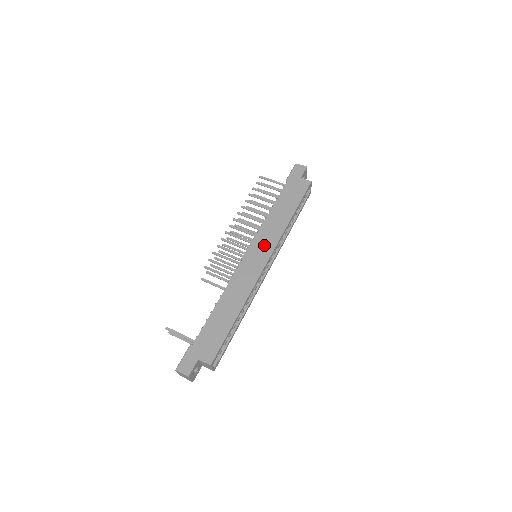
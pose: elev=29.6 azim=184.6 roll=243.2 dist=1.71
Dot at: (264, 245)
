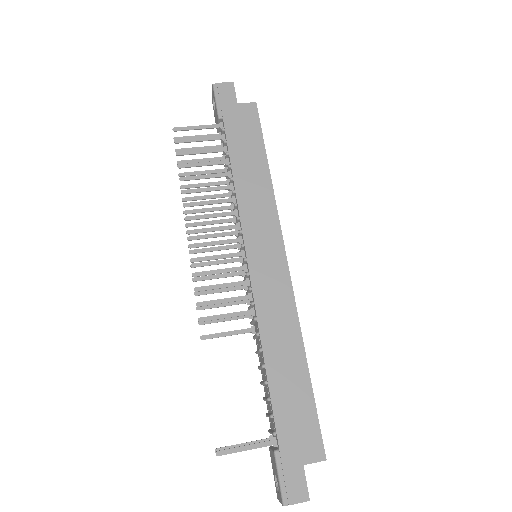
Dot at: (263, 235)
